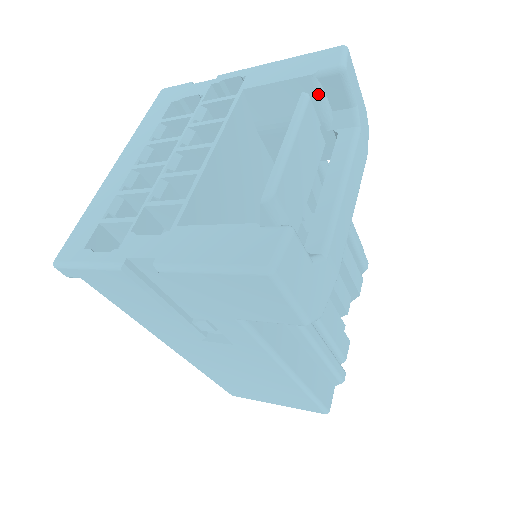
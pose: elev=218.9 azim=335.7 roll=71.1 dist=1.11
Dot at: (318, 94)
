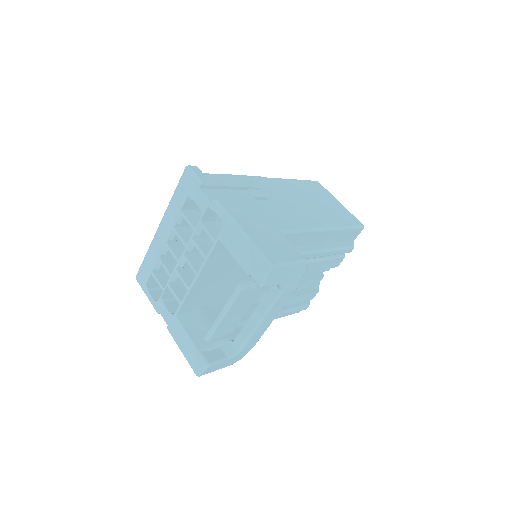
Dot at: occluded
